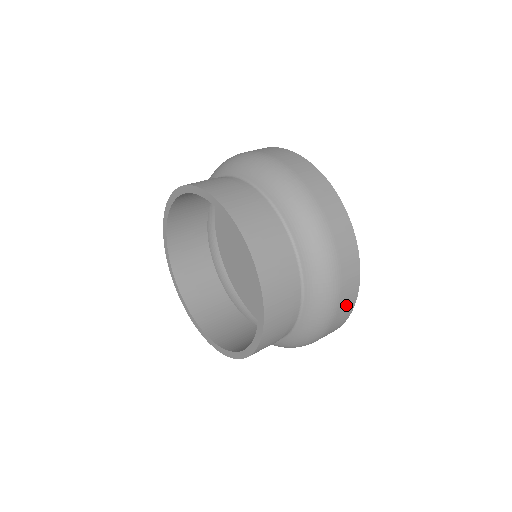
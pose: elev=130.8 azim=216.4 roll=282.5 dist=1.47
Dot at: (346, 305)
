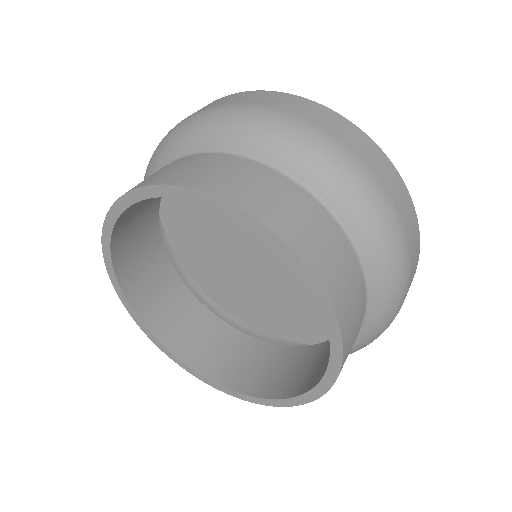
Dot at: (414, 247)
